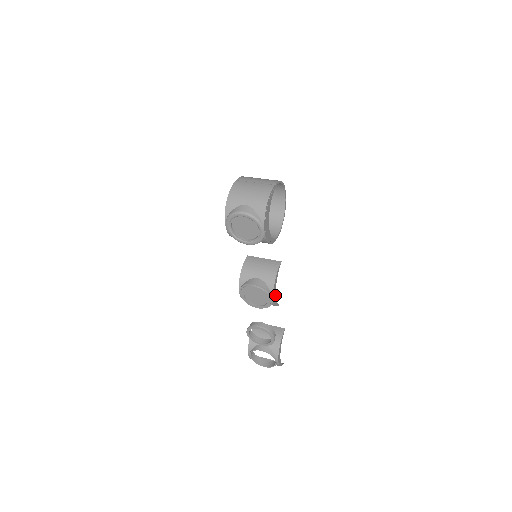
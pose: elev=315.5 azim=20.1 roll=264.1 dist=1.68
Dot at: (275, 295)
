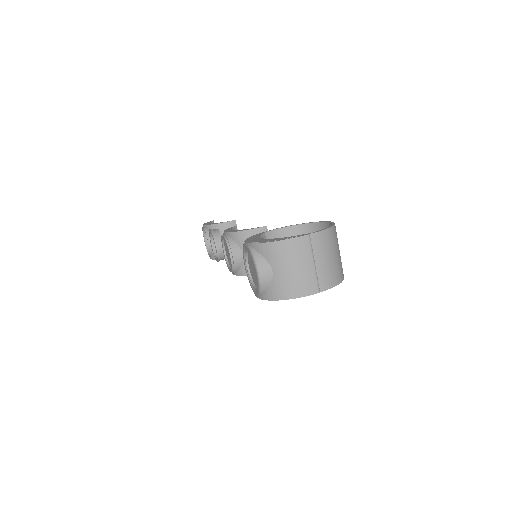
Dot at: occluded
